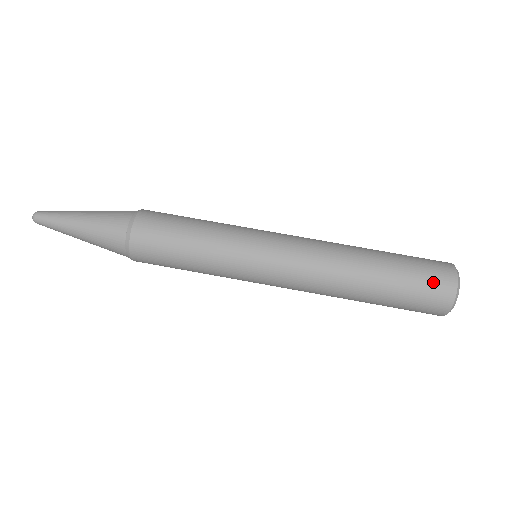
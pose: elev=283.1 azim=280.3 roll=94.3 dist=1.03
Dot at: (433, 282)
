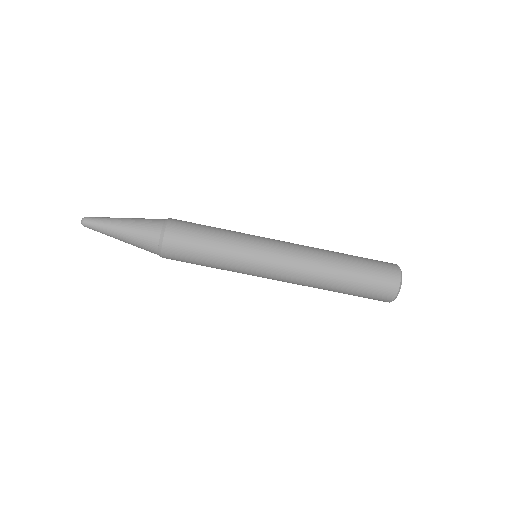
Dot at: (383, 282)
